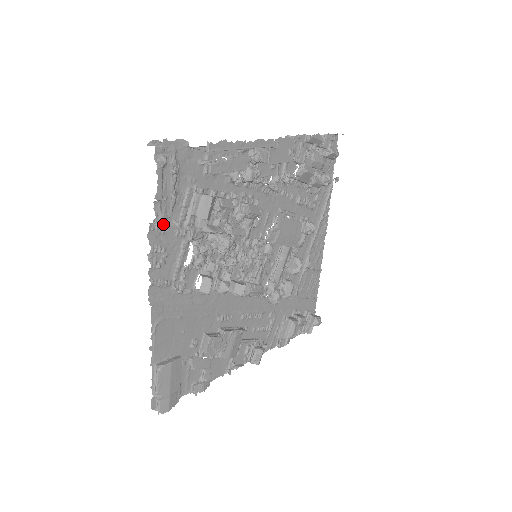
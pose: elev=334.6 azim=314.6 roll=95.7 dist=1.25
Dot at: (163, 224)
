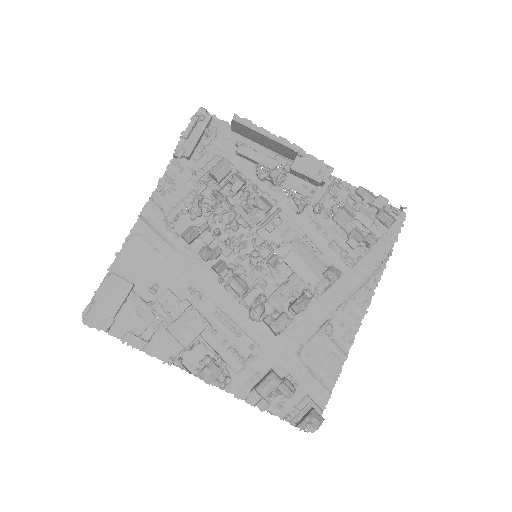
Dot at: (178, 156)
